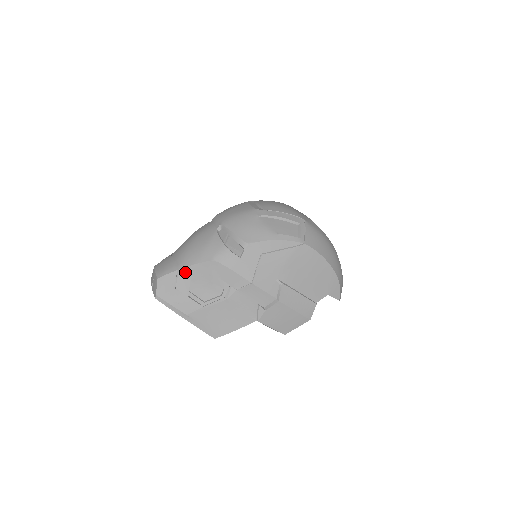
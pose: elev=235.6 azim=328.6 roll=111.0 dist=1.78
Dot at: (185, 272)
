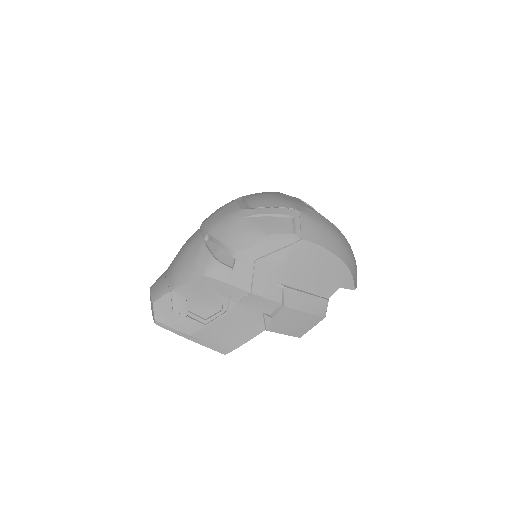
Dot at: (179, 292)
